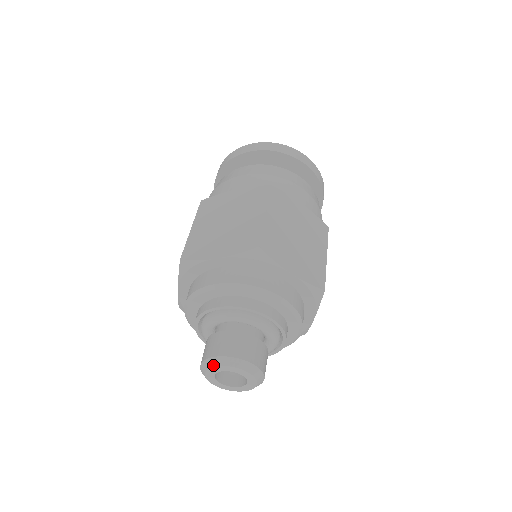
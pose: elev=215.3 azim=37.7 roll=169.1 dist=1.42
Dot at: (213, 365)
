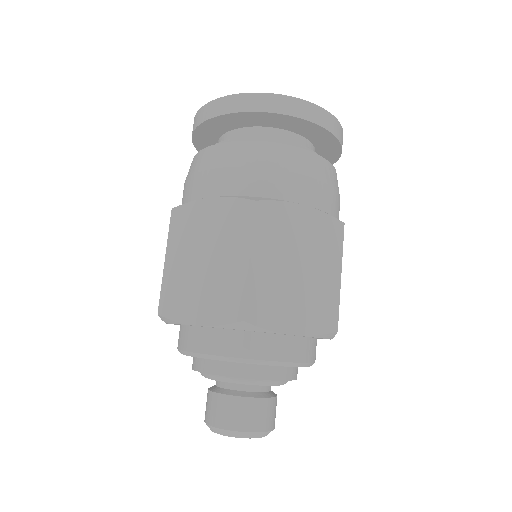
Dot at: (215, 432)
